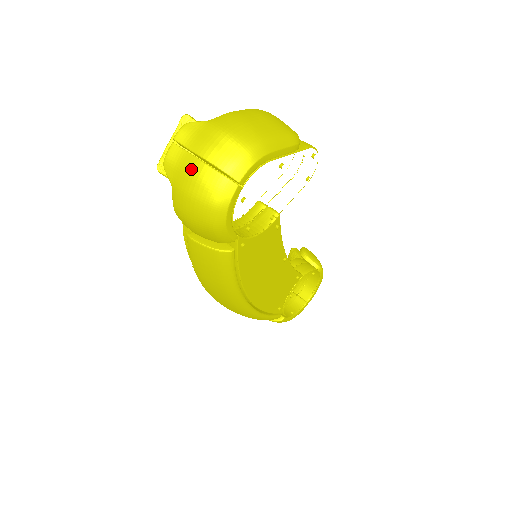
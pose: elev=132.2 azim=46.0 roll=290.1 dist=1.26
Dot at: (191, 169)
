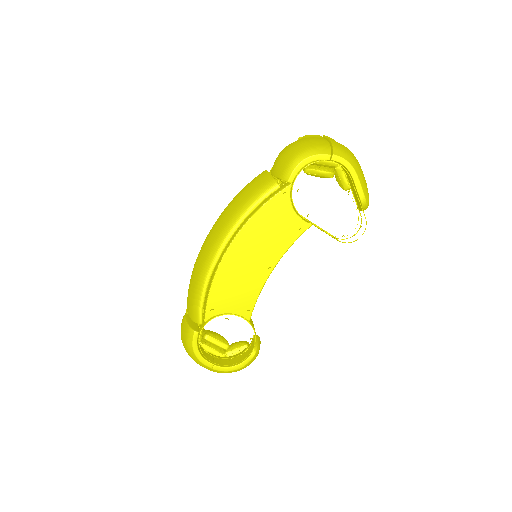
Dot at: (319, 138)
